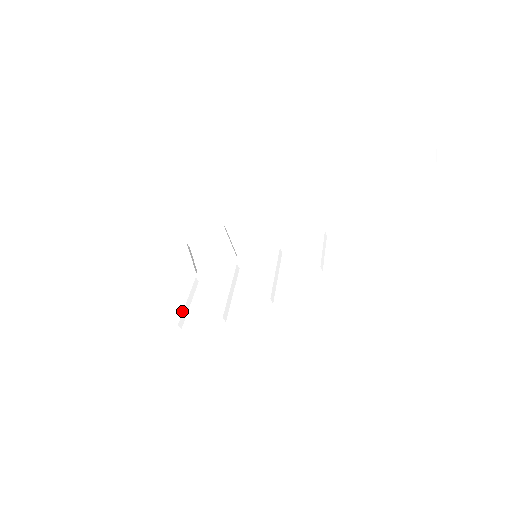
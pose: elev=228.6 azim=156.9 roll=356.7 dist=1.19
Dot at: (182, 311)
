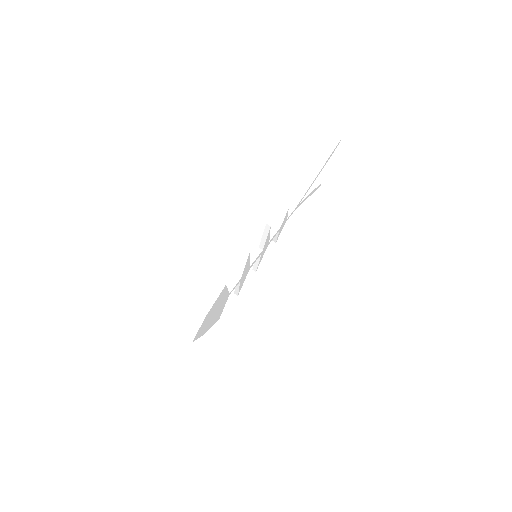
Dot at: occluded
